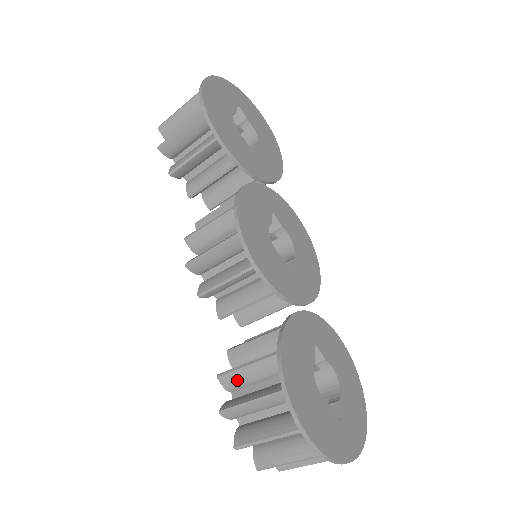
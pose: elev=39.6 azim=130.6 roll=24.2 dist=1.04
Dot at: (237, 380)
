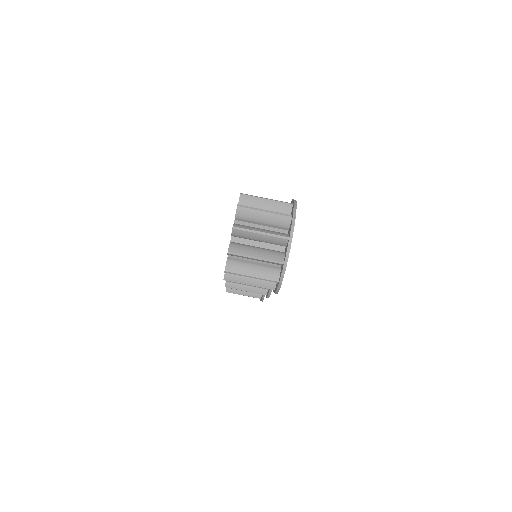
Dot at: occluded
